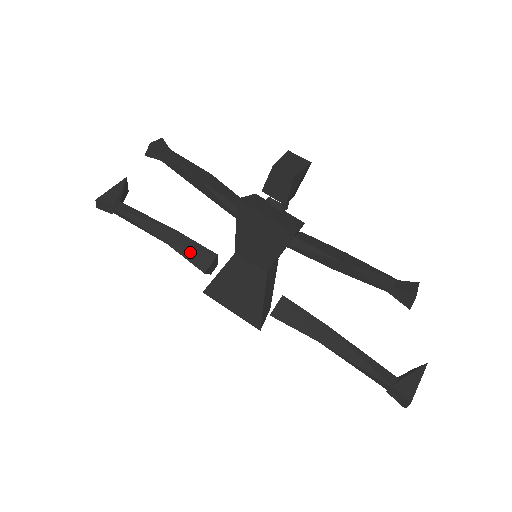
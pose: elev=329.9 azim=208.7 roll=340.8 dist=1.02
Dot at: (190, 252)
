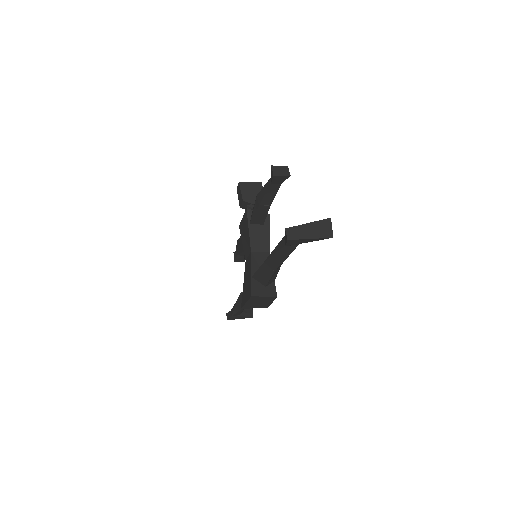
Dot at: occluded
